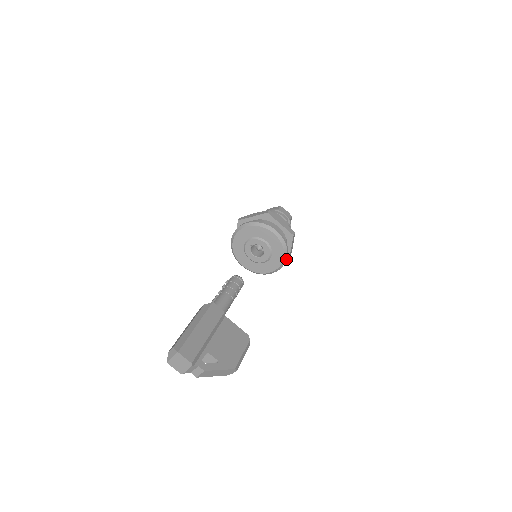
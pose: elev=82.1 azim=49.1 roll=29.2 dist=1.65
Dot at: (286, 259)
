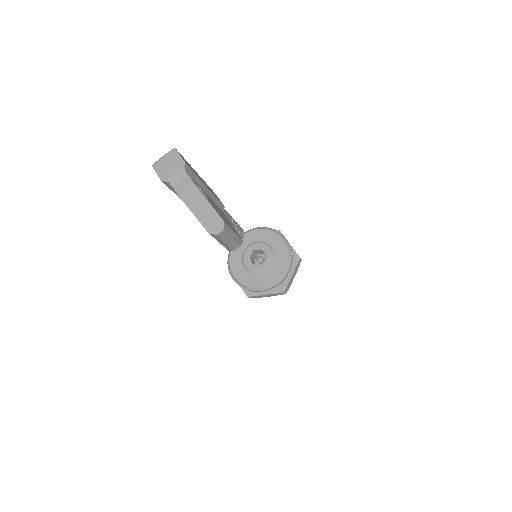
Dot at: (287, 274)
